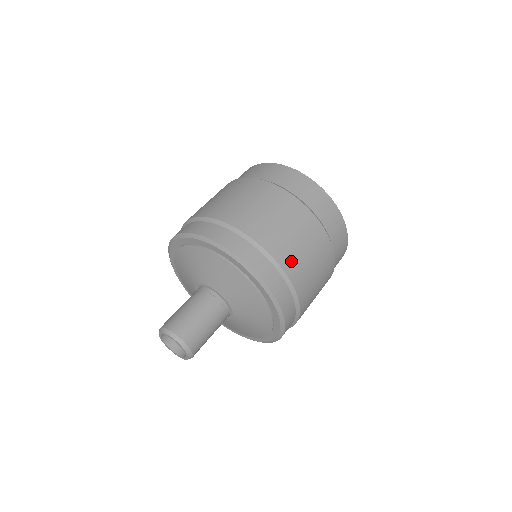
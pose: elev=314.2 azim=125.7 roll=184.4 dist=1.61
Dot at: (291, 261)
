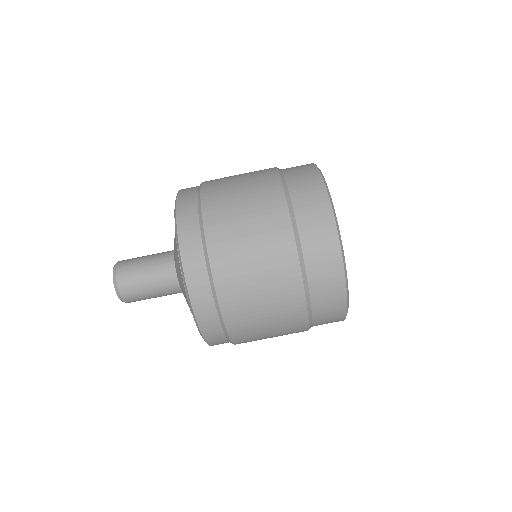
Dot at: (235, 301)
